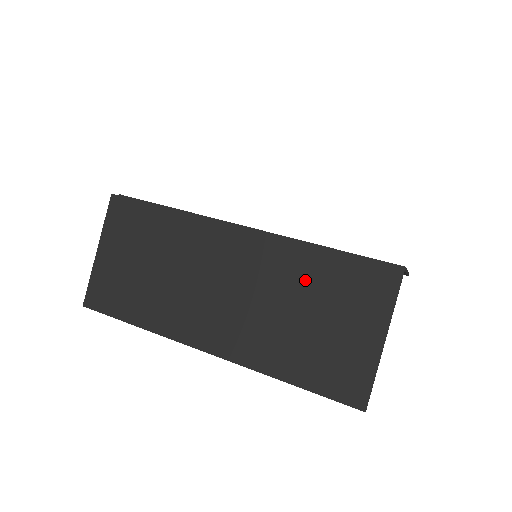
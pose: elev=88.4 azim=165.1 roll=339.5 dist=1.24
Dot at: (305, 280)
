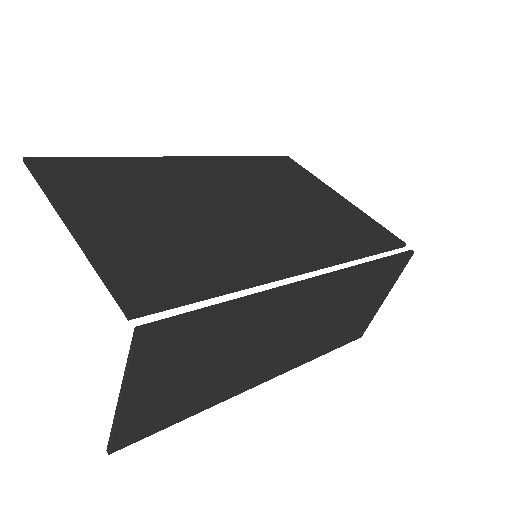
Dot at: (355, 292)
